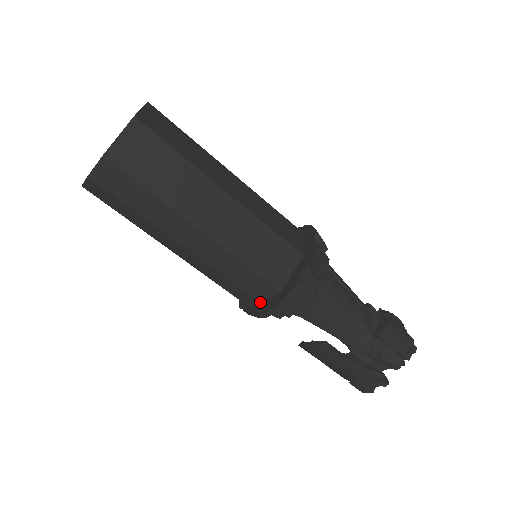
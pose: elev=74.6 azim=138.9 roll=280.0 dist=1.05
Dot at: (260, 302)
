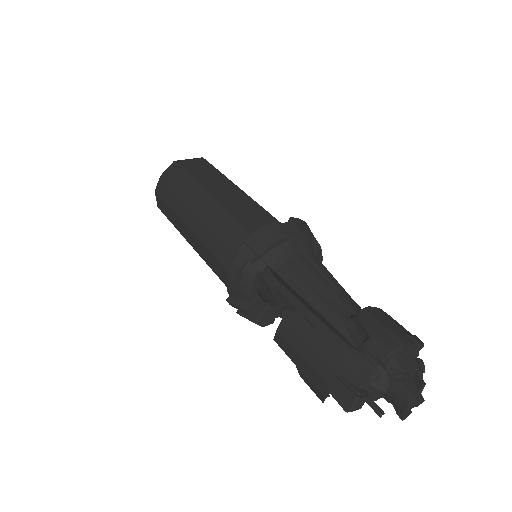
Dot at: occluded
